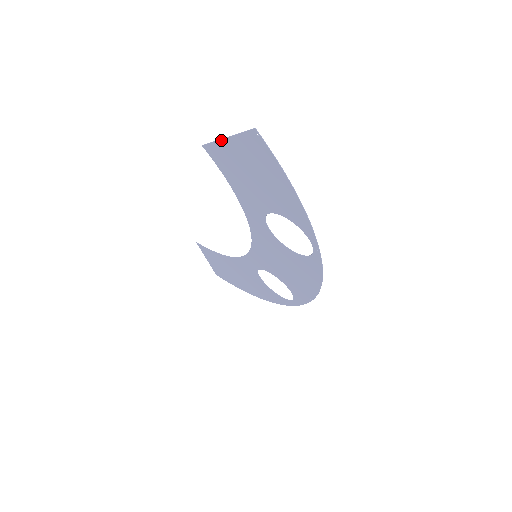
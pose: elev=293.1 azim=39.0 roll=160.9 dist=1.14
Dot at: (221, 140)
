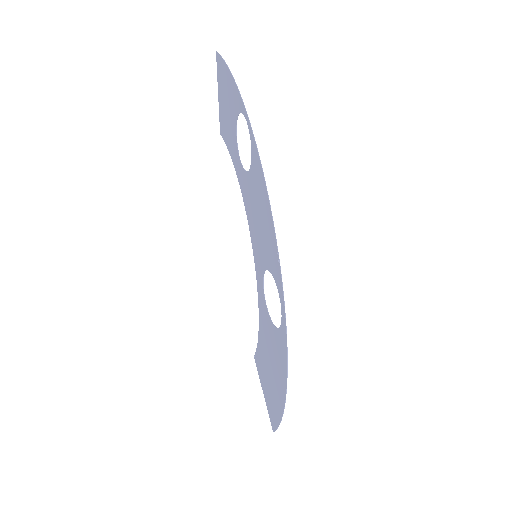
Dot at: (219, 102)
